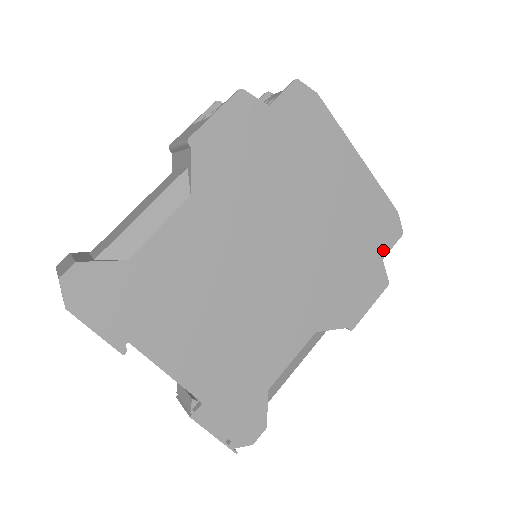
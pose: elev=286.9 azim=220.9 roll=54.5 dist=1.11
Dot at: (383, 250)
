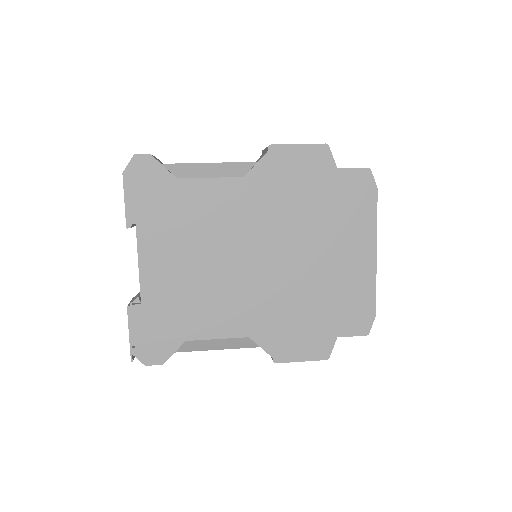
Dot at: (343, 331)
